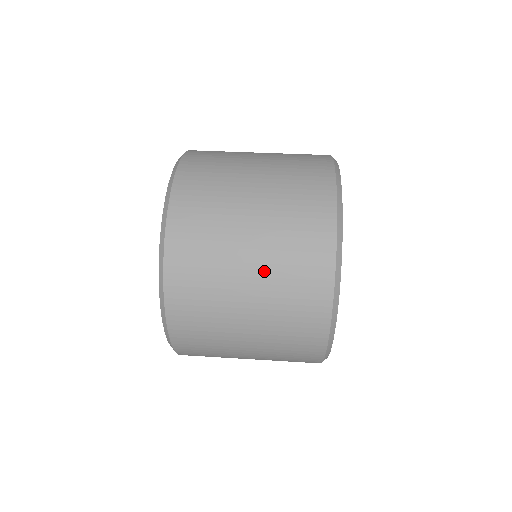
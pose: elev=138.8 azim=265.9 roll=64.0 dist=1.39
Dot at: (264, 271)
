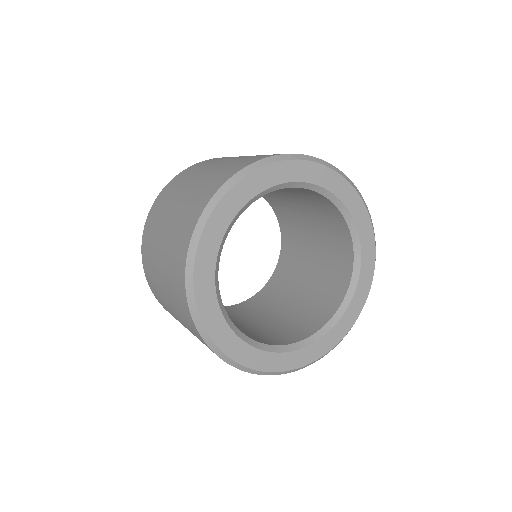
Dot at: (176, 213)
